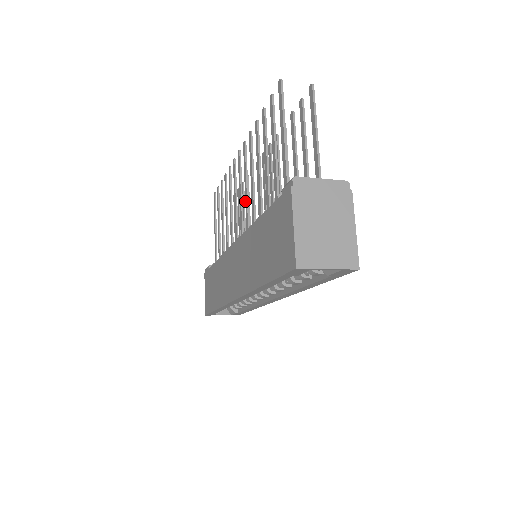
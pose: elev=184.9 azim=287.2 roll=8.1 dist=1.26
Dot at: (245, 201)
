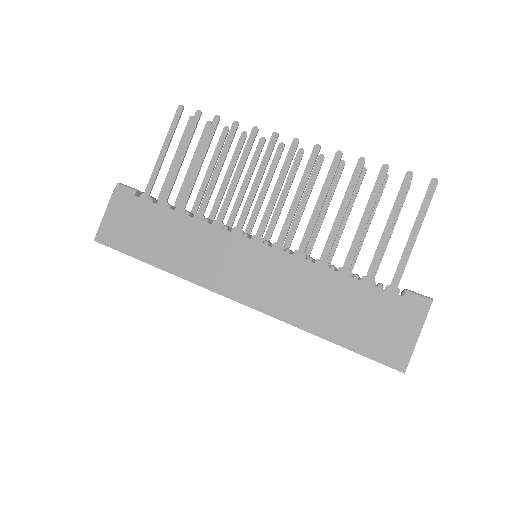
Dot at: (290, 209)
